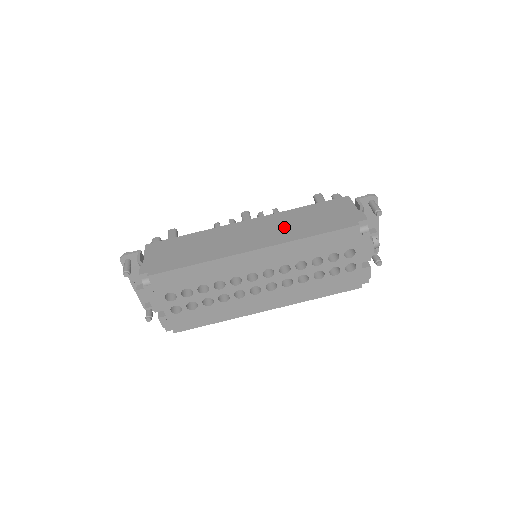
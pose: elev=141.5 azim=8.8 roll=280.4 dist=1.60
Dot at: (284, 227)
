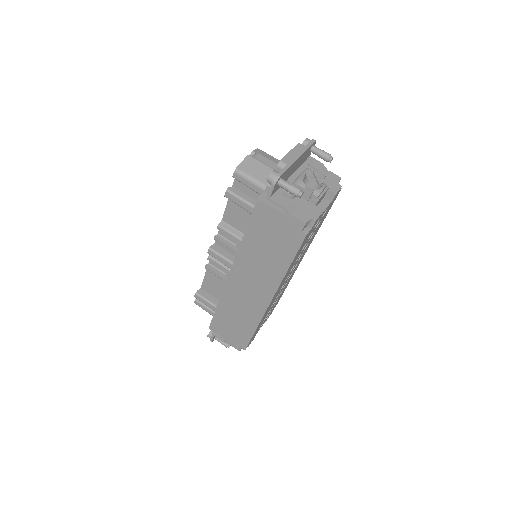
Dot at: (260, 270)
